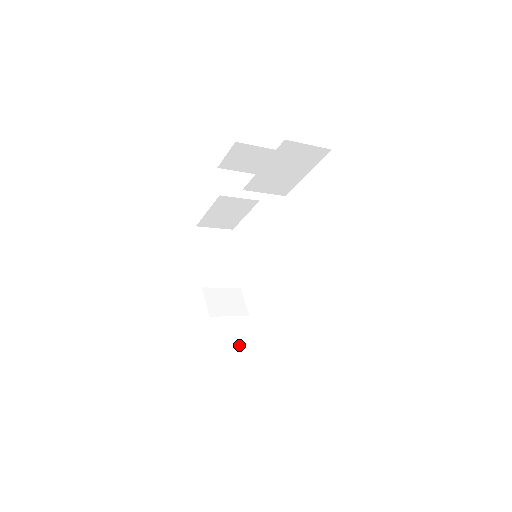
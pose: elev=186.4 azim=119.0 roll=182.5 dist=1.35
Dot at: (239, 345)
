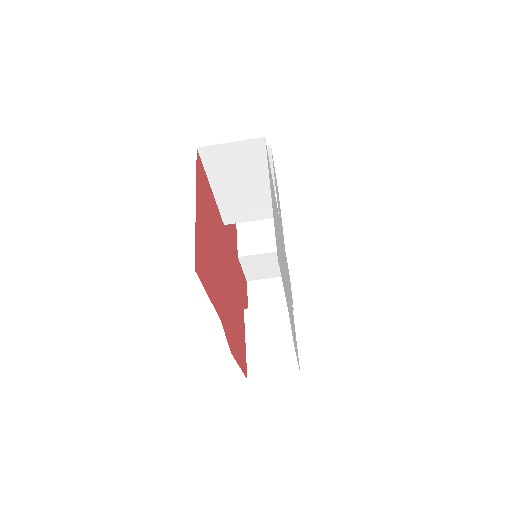
Dot at: occluded
